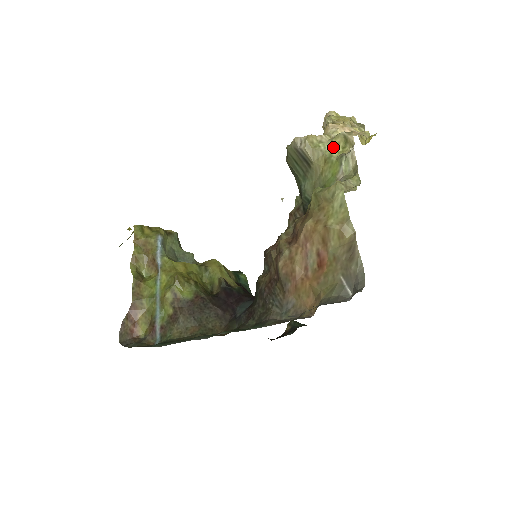
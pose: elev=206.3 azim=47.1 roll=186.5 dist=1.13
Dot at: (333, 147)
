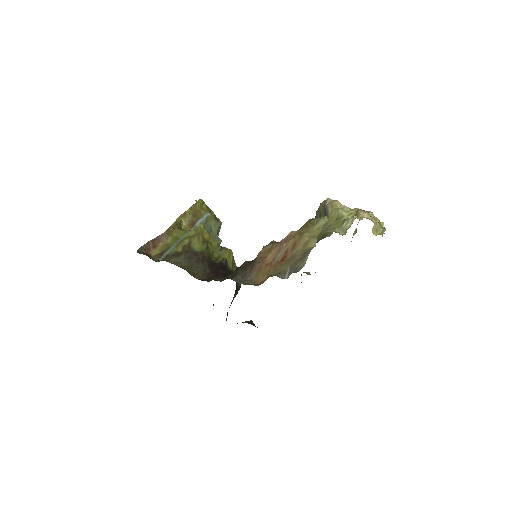
Dot at: (347, 214)
